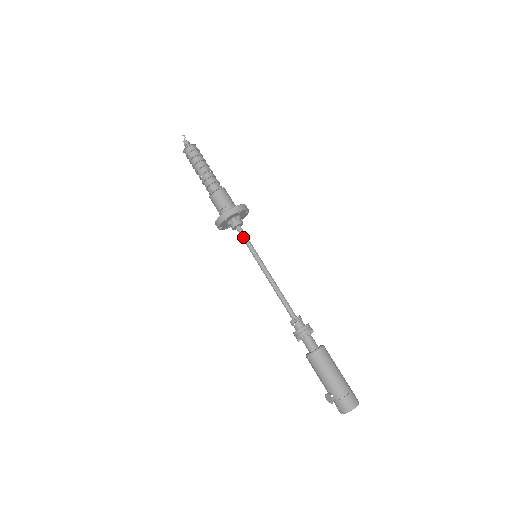
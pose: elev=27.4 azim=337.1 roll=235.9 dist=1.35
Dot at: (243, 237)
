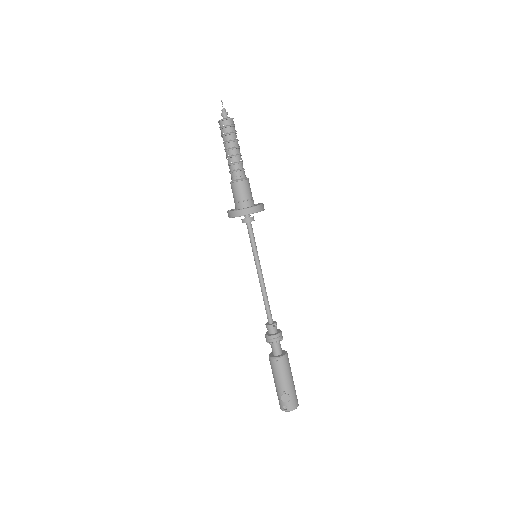
Dot at: (252, 234)
